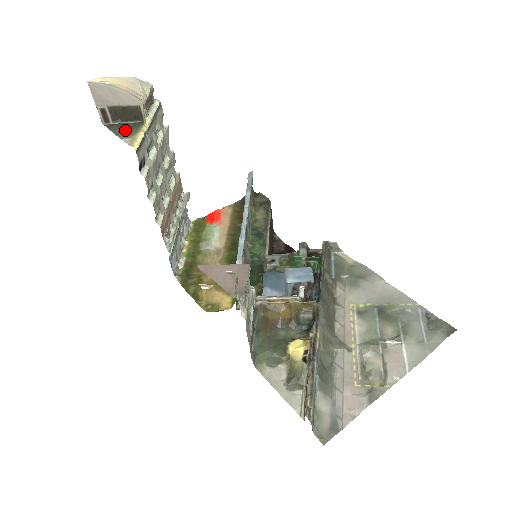
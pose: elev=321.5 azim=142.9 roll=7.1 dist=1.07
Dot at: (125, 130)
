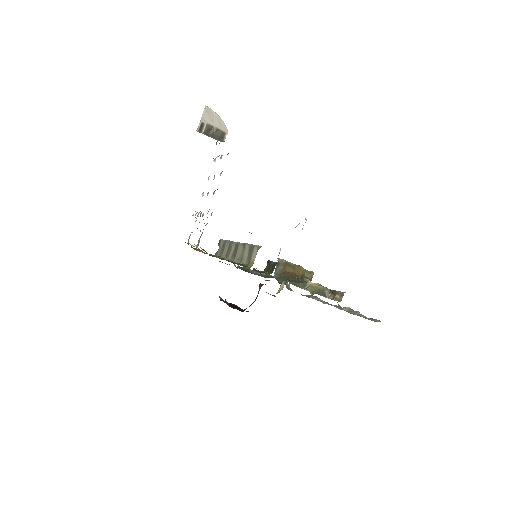
Dot at: occluded
